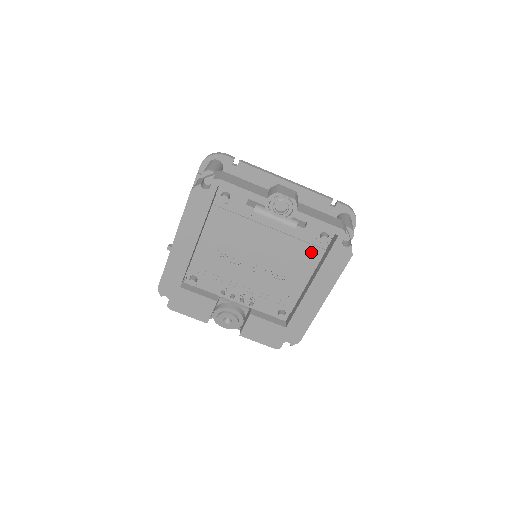
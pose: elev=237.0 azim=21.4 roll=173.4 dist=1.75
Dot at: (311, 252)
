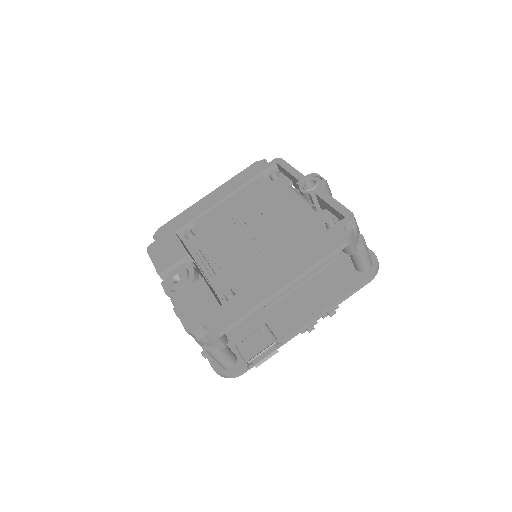
Dot at: (308, 229)
